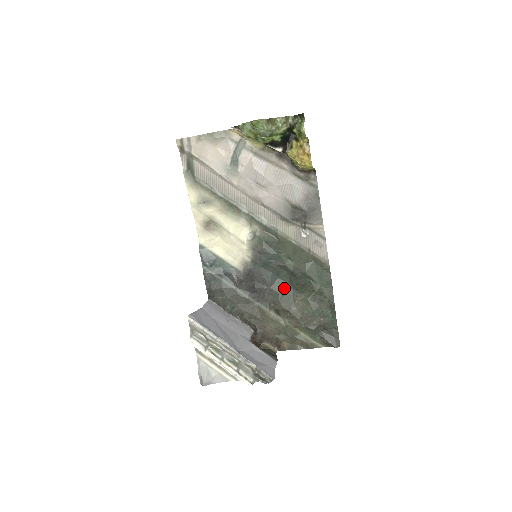
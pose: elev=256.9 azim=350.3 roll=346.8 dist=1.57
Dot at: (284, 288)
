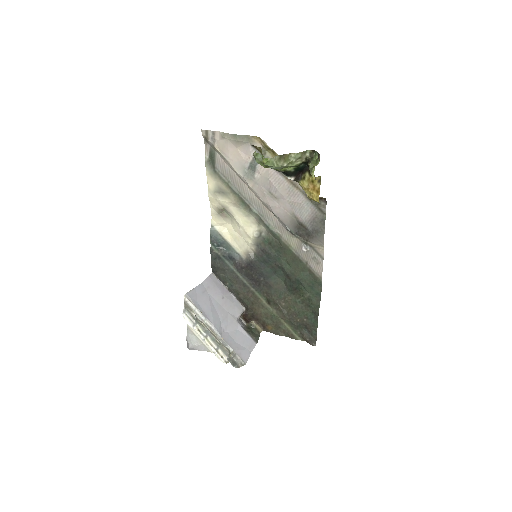
Dot at: (278, 284)
